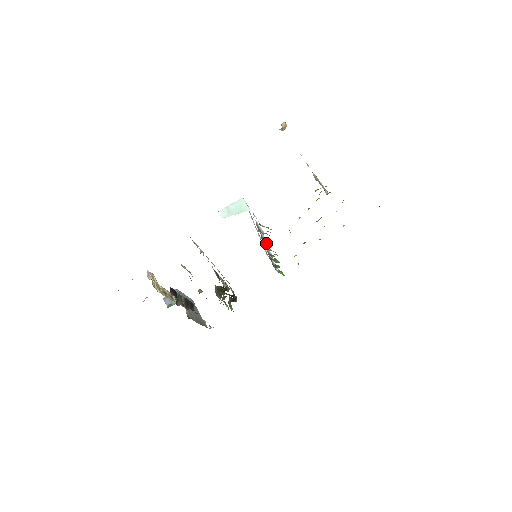
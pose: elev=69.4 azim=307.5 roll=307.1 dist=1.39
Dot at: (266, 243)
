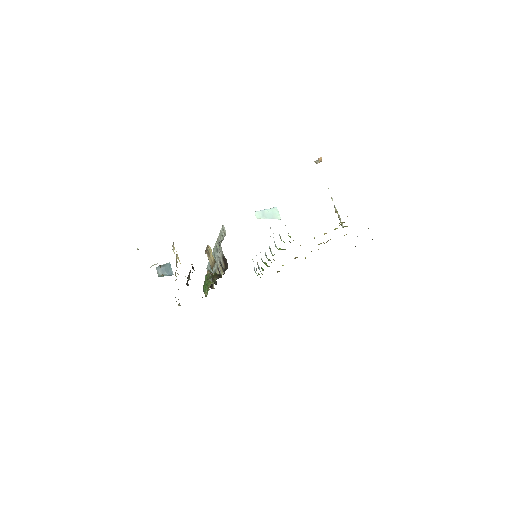
Dot at: (278, 249)
